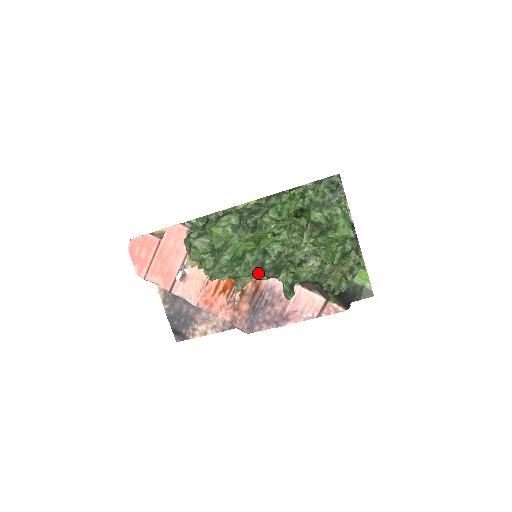
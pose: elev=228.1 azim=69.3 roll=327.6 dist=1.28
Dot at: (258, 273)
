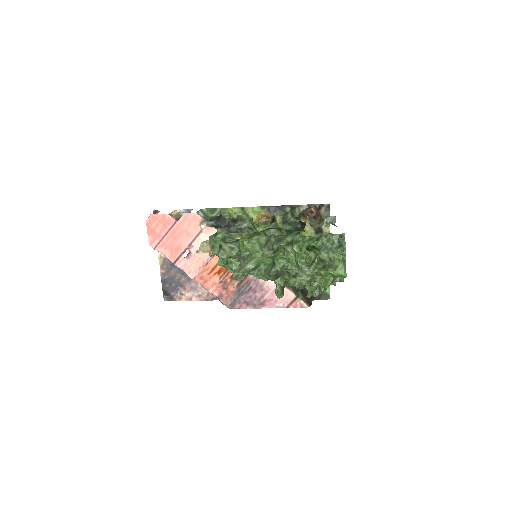
Dot at: occluded
